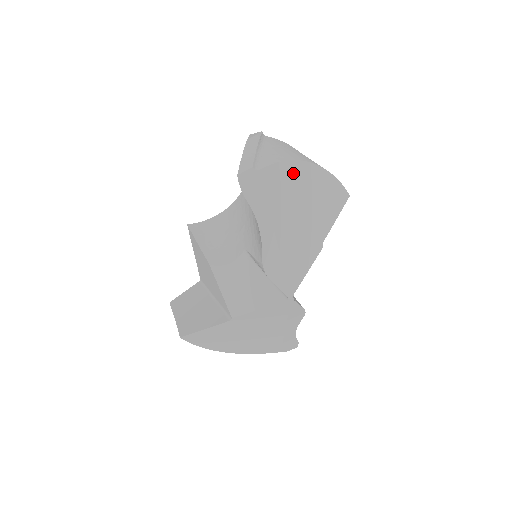
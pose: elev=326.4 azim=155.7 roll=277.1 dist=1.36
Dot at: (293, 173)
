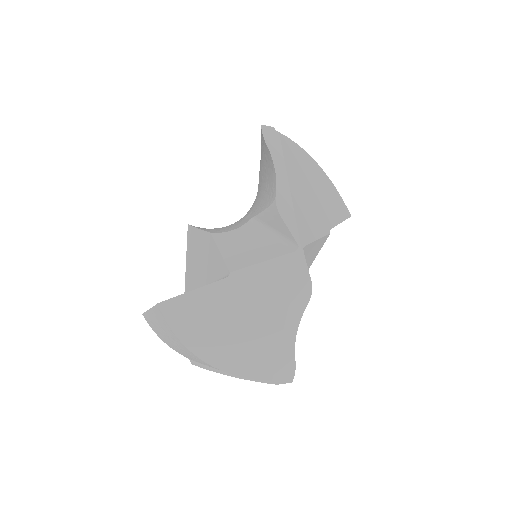
Dot at: (305, 159)
